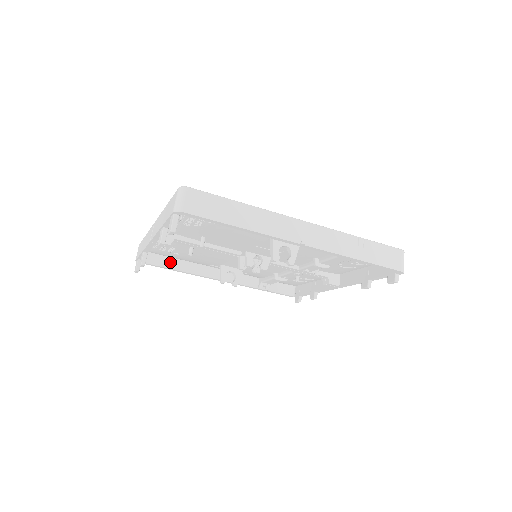
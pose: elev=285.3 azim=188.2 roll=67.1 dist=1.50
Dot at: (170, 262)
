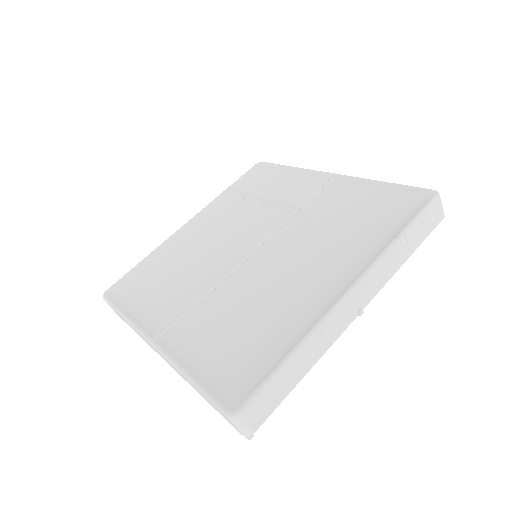
Dot at: occluded
